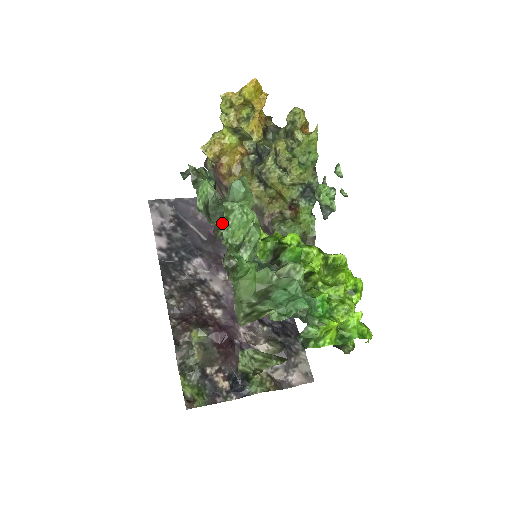
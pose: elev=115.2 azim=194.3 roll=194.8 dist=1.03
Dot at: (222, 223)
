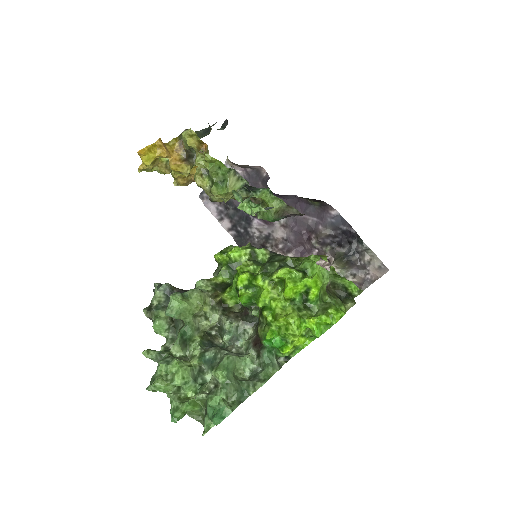
Dot at: (175, 352)
